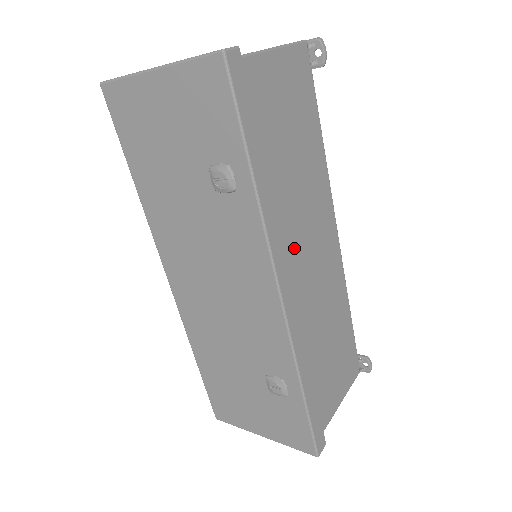
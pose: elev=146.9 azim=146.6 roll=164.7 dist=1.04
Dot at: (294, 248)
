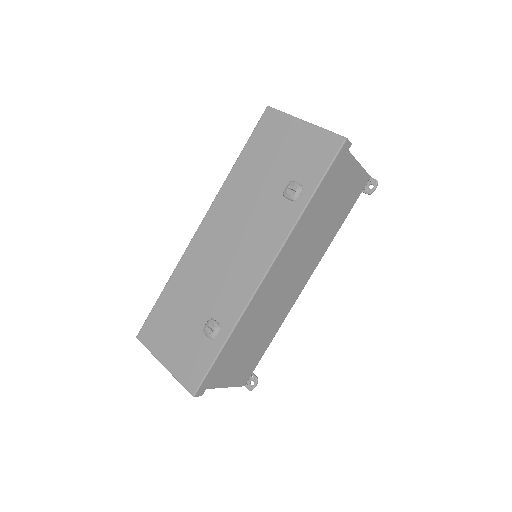
Dot at: (289, 260)
